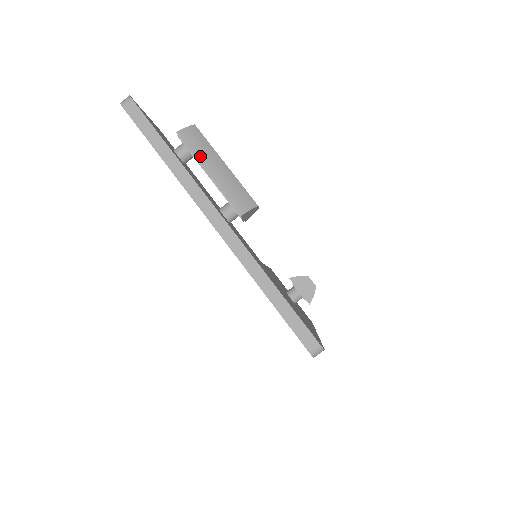
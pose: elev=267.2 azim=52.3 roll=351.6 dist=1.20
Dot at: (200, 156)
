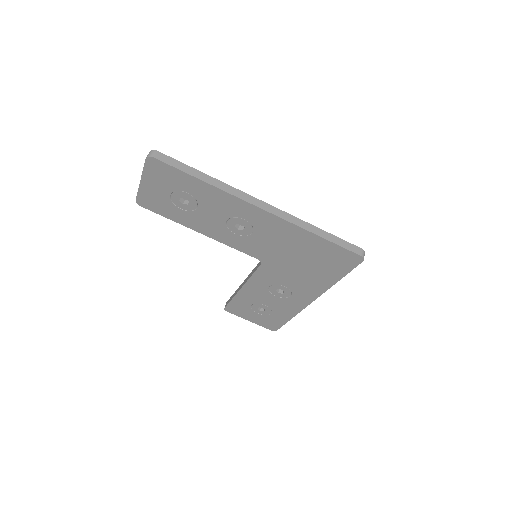
Dot at: occluded
